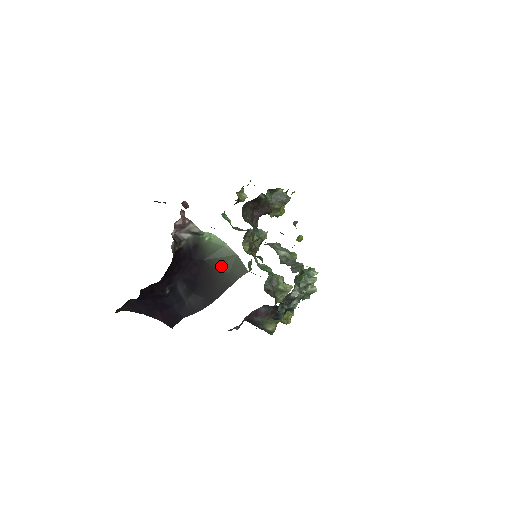
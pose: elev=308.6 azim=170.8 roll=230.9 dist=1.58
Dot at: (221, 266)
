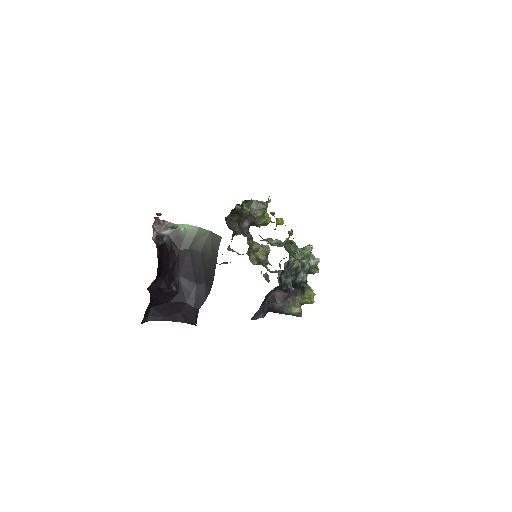
Dot at: (203, 247)
